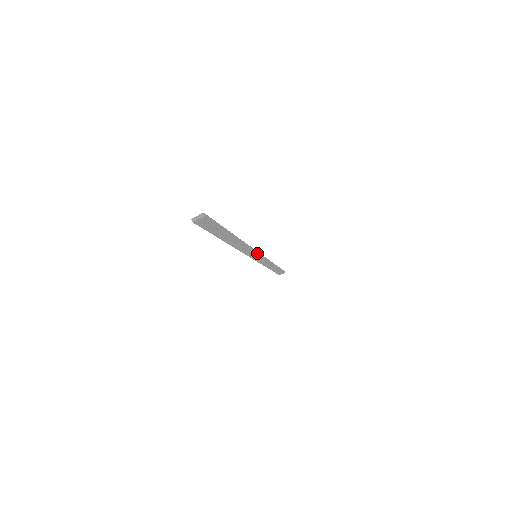
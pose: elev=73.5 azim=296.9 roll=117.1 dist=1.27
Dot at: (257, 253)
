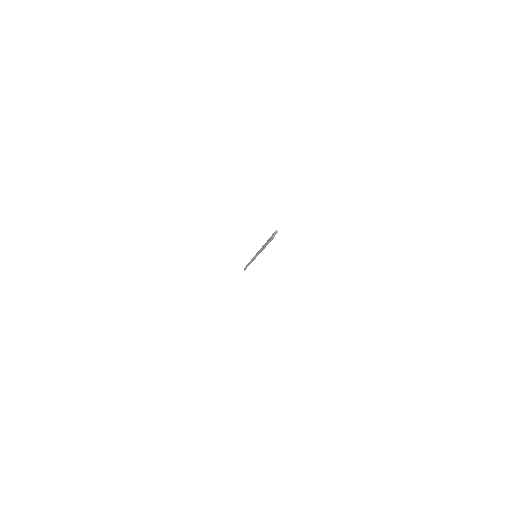
Dot at: occluded
